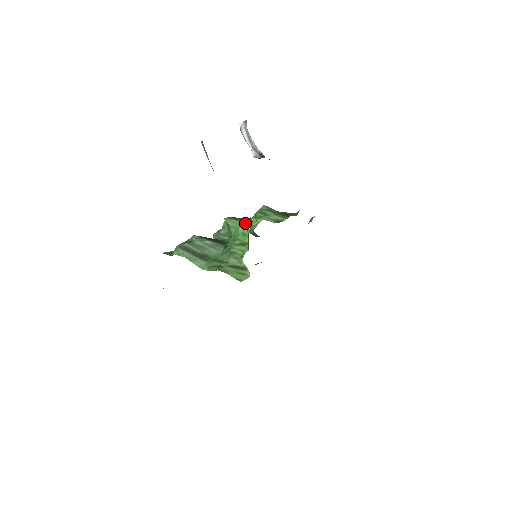
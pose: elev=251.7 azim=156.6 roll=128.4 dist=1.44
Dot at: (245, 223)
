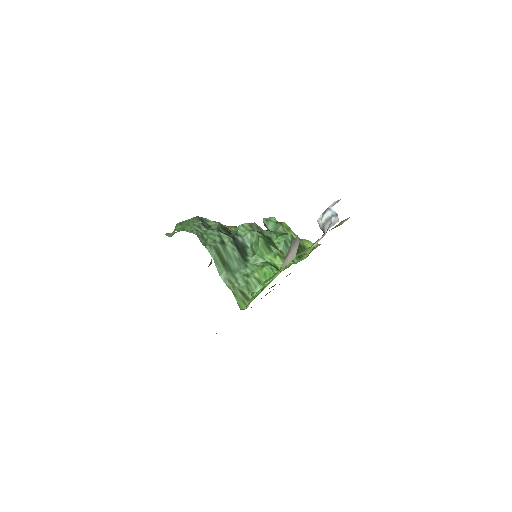
Dot at: (272, 269)
